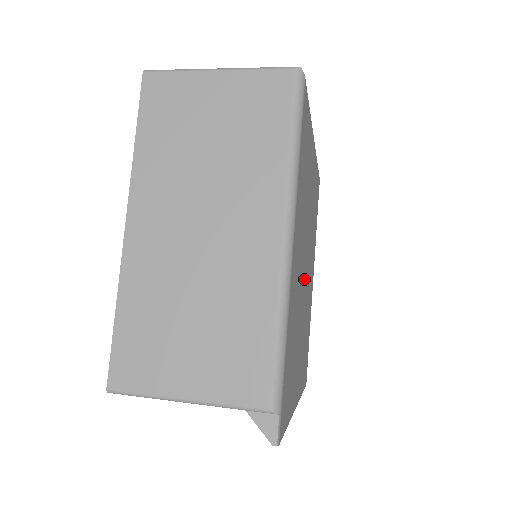
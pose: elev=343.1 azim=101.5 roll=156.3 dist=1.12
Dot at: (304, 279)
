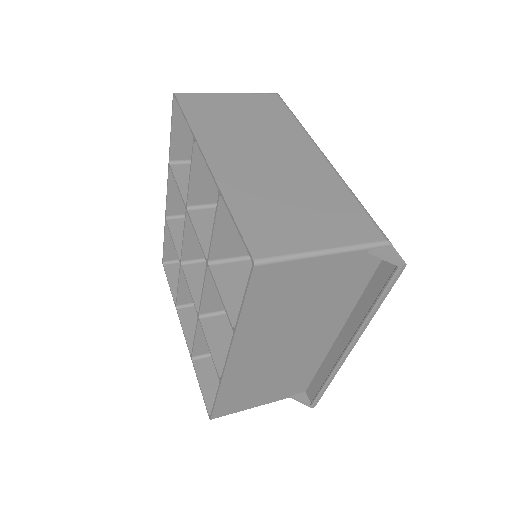
Dot at: occluded
